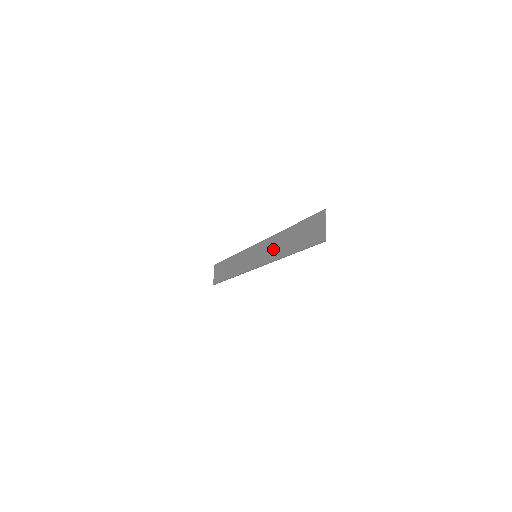
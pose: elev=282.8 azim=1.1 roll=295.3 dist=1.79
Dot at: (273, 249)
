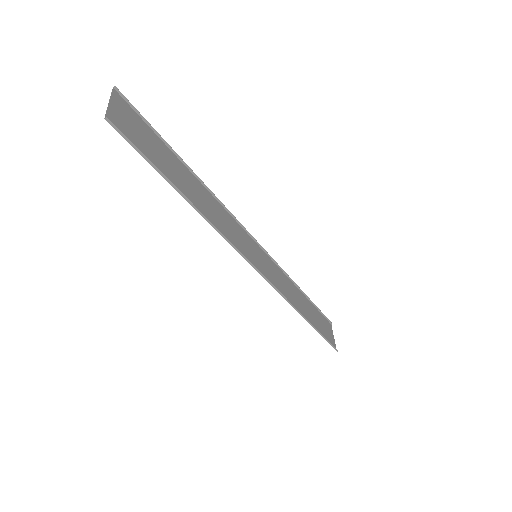
Dot at: (220, 221)
